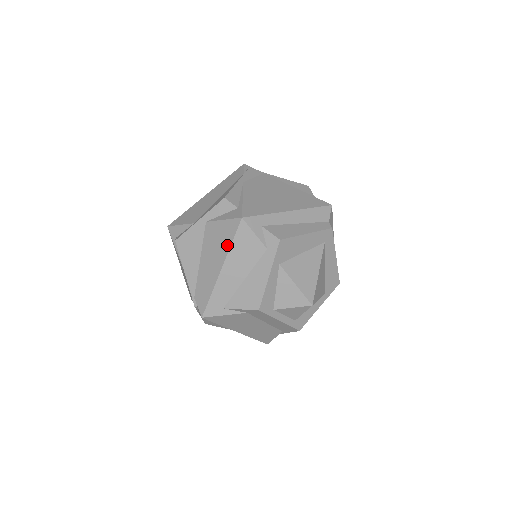
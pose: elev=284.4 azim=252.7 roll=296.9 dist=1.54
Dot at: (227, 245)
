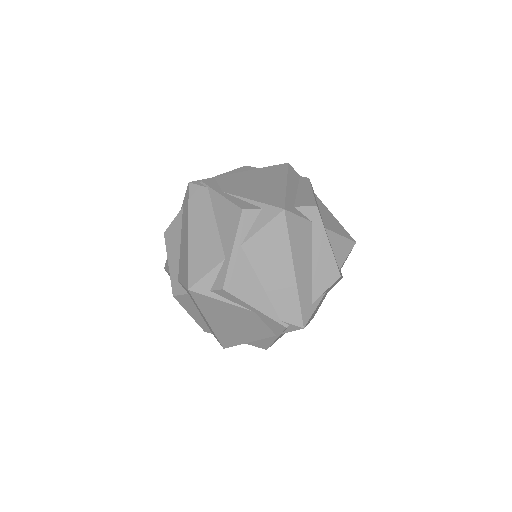
Dot at: (285, 245)
